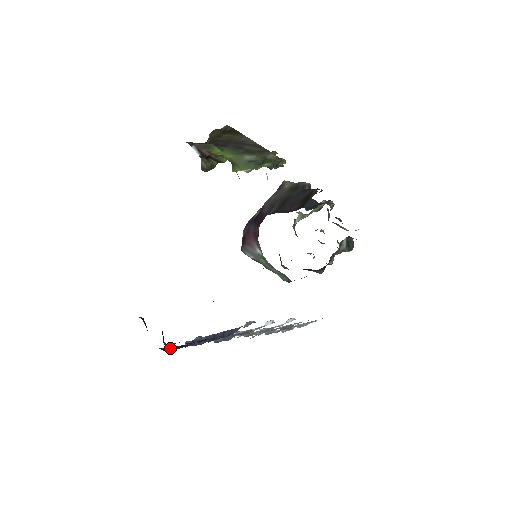
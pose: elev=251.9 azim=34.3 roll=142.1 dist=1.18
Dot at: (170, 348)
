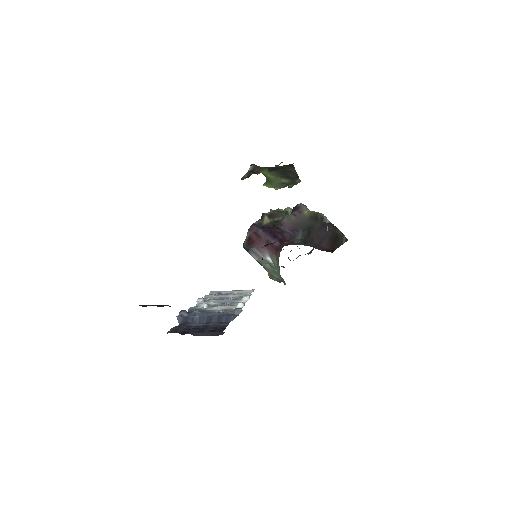
Dot at: (188, 333)
